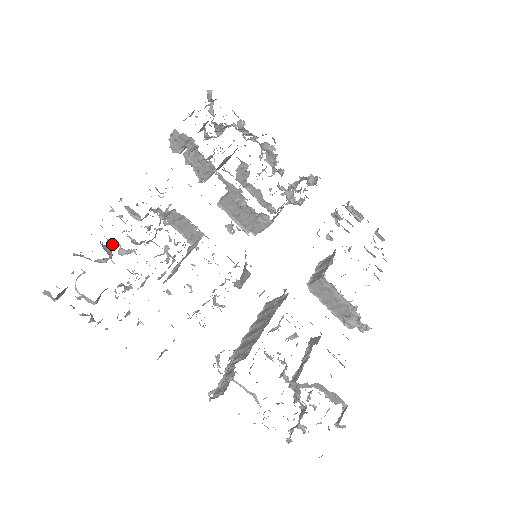
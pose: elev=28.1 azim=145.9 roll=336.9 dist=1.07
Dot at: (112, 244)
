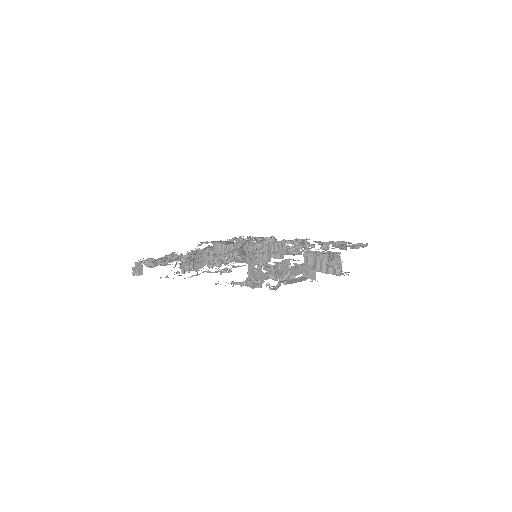
Dot at: occluded
